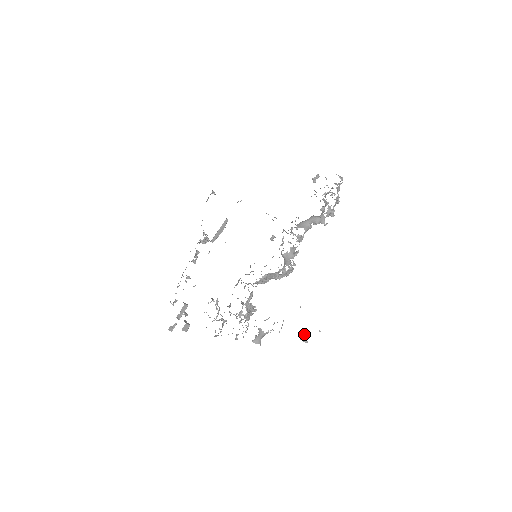
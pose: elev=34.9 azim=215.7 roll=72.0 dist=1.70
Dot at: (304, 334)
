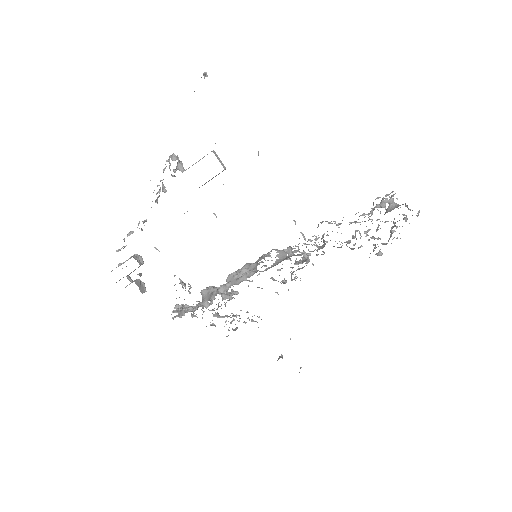
Dot at: (282, 355)
